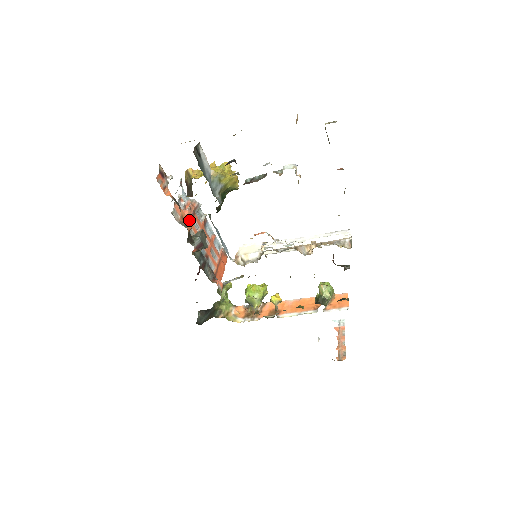
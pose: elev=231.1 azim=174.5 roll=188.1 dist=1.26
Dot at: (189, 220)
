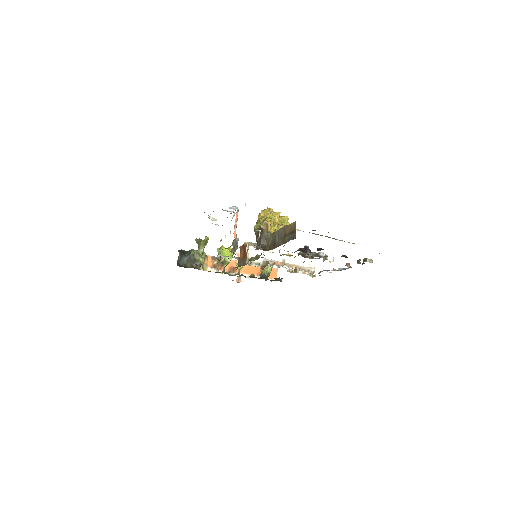
Dot at: (236, 234)
